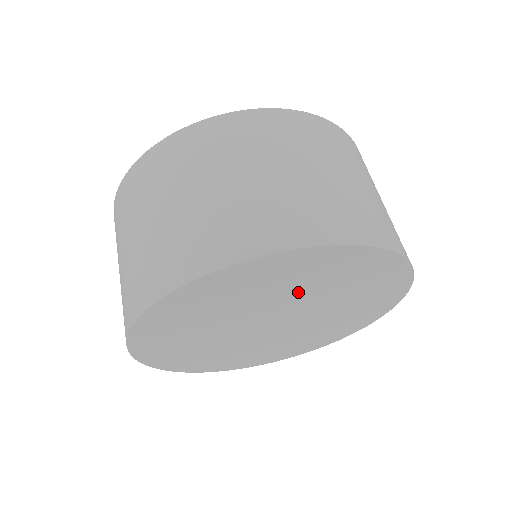
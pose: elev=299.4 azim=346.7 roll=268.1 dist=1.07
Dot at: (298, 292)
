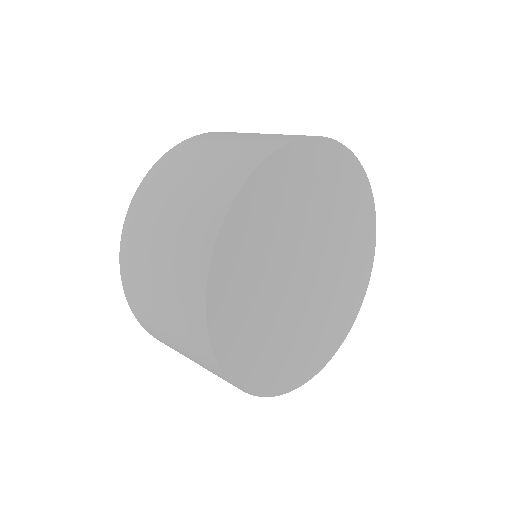
Dot at: (296, 219)
